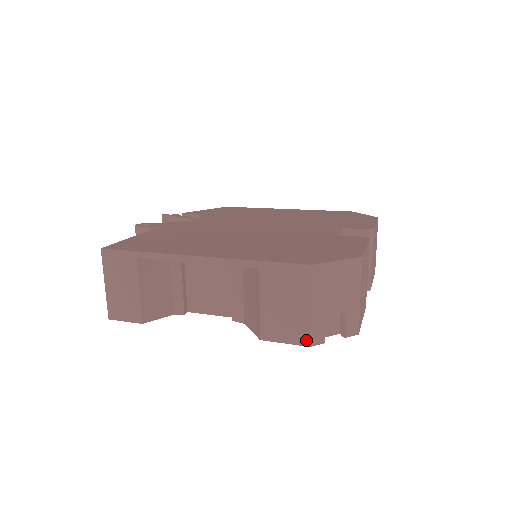
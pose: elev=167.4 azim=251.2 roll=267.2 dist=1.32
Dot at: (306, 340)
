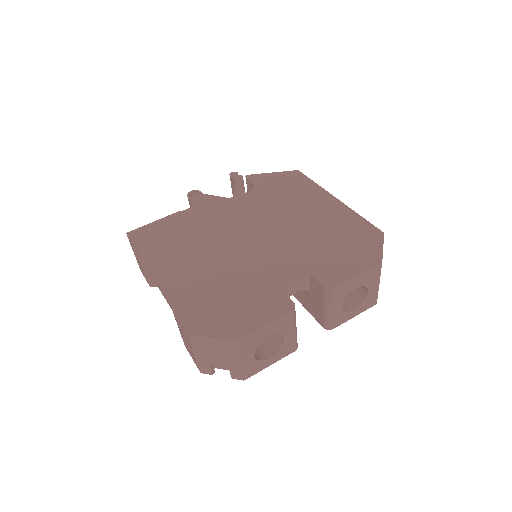
Dot at: (198, 368)
